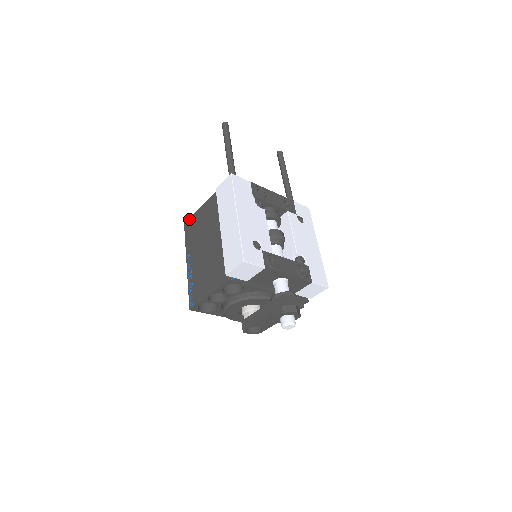
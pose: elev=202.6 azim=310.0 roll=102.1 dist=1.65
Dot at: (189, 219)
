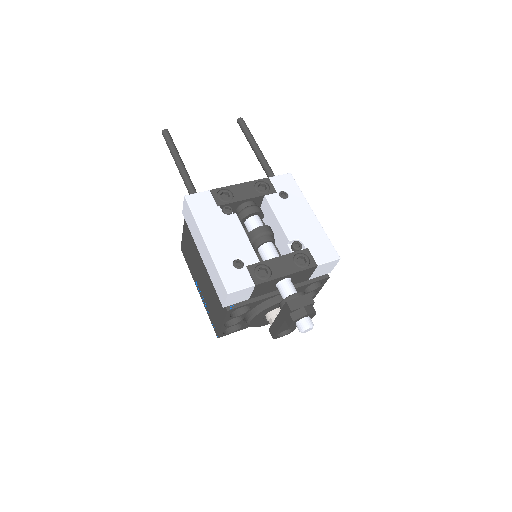
Dot at: (181, 245)
